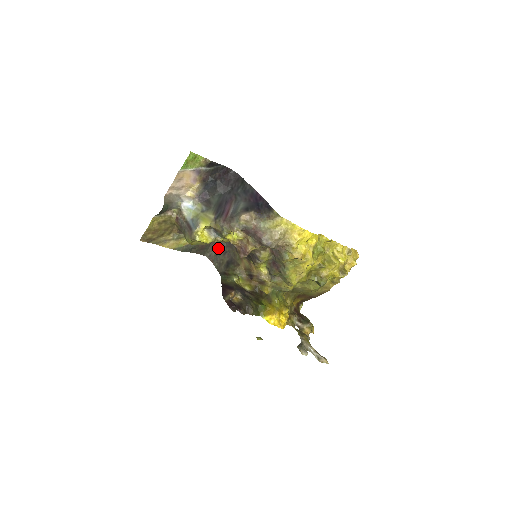
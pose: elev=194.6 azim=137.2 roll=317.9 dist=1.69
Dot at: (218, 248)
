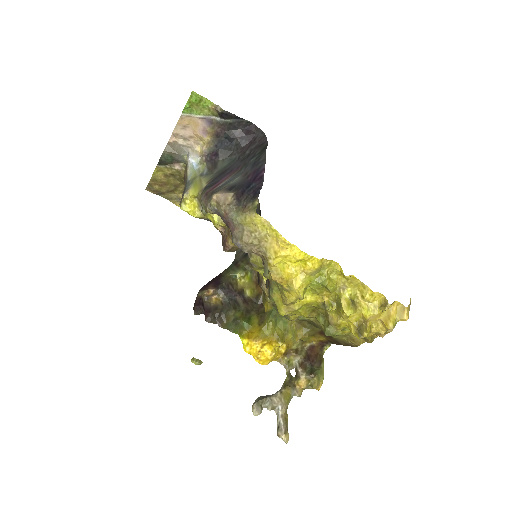
Dot at: occluded
